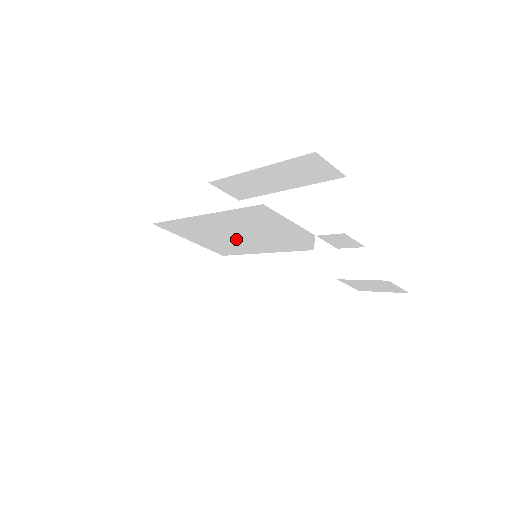
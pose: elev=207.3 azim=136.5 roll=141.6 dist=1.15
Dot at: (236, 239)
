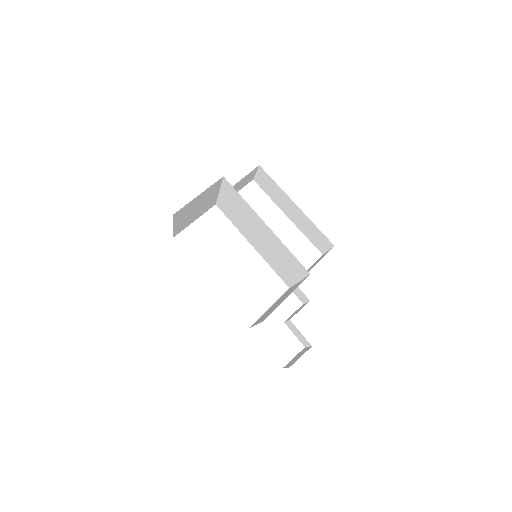
Dot at: (252, 231)
